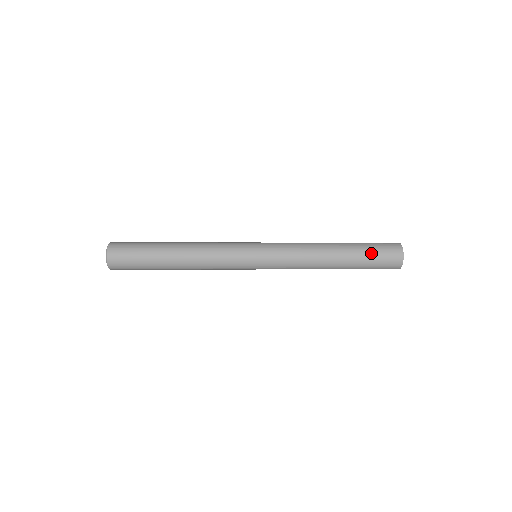
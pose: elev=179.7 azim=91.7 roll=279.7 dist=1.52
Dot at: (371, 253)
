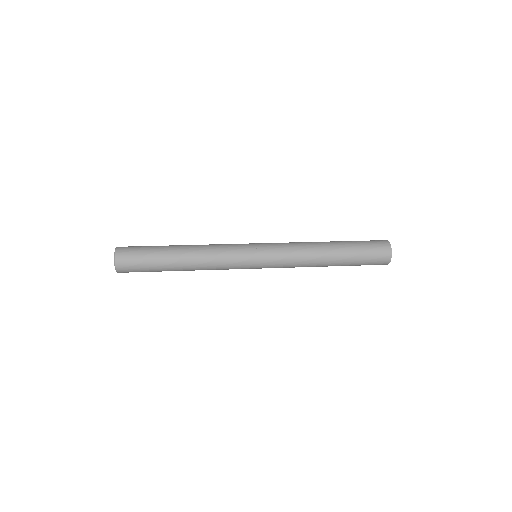
Dot at: (362, 256)
